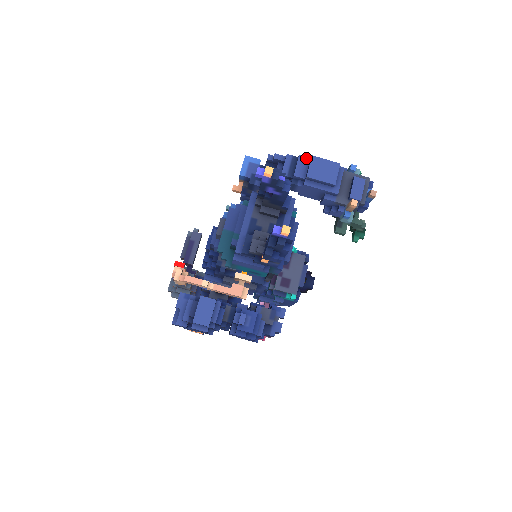
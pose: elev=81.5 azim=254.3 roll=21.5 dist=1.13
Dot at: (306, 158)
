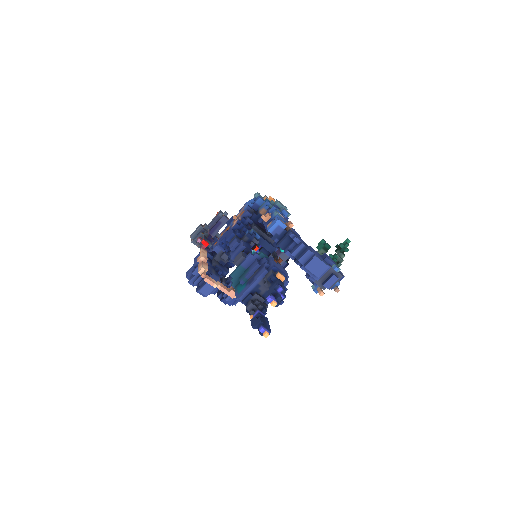
Dot at: (312, 253)
